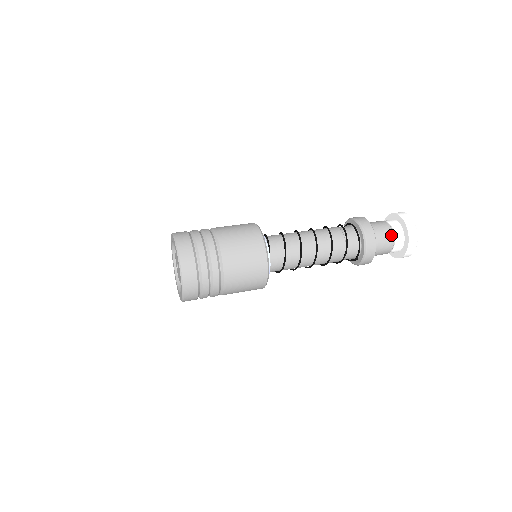
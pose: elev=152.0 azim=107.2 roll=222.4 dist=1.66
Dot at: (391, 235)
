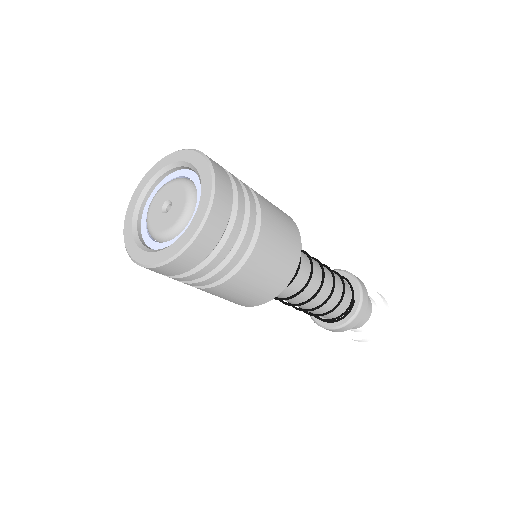
Dot at: occluded
